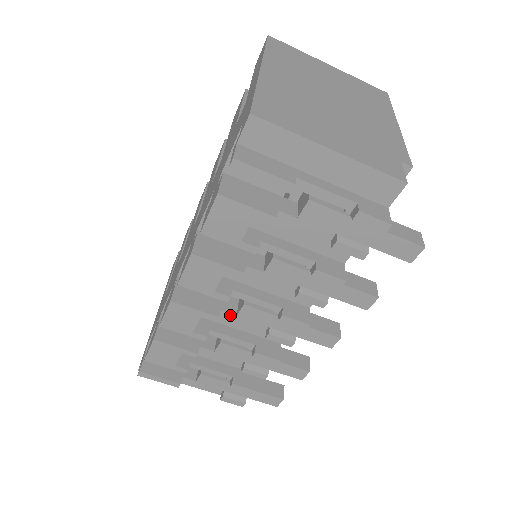
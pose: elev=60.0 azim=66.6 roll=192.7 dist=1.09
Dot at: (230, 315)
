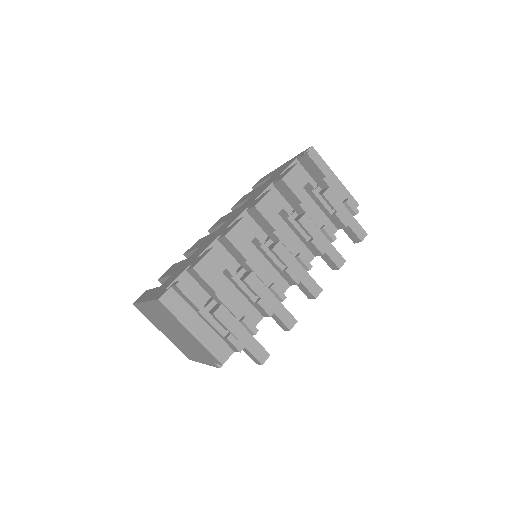
Dot at: (267, 249)
